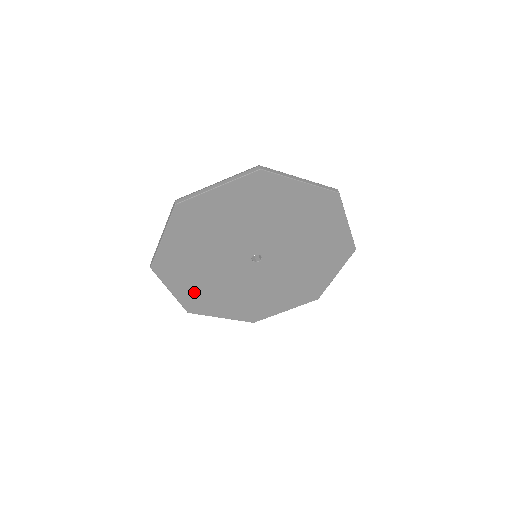
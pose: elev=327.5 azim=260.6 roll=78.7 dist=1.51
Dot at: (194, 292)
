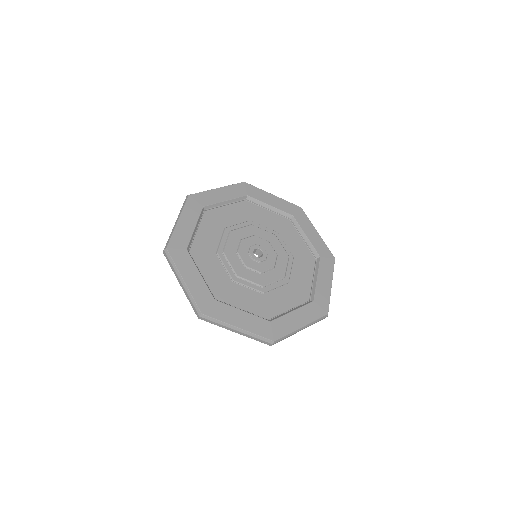
Dot at: occluded
